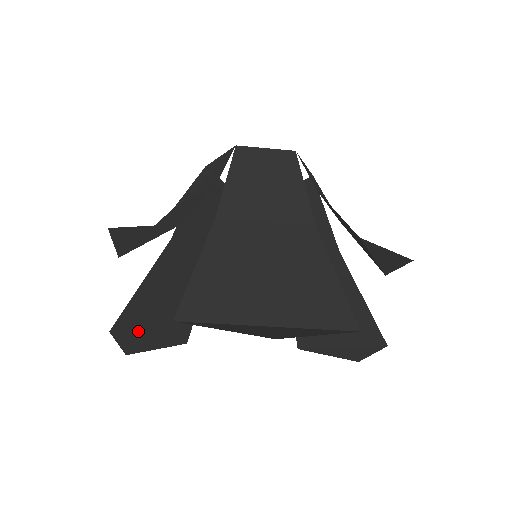
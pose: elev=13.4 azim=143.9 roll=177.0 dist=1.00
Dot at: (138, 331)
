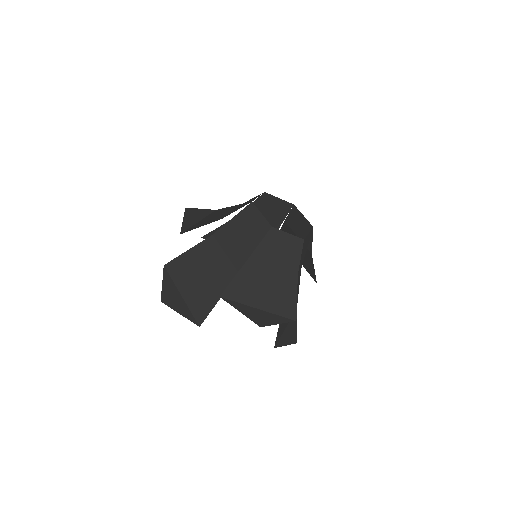
Dot at: occluded
